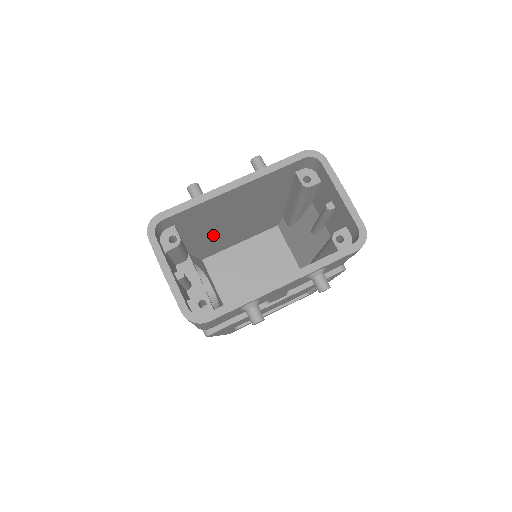
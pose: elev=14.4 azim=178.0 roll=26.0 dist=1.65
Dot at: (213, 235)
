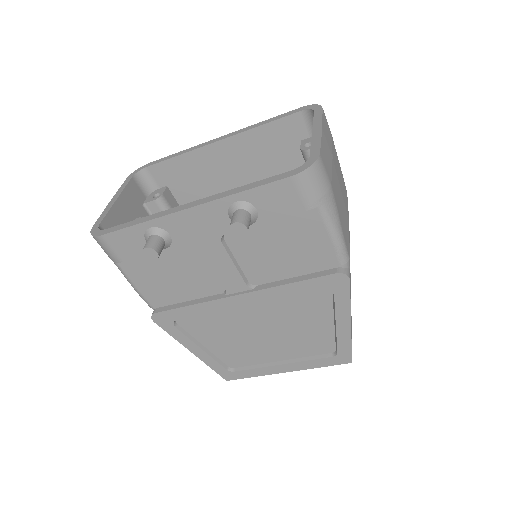
Dot at: occluded
